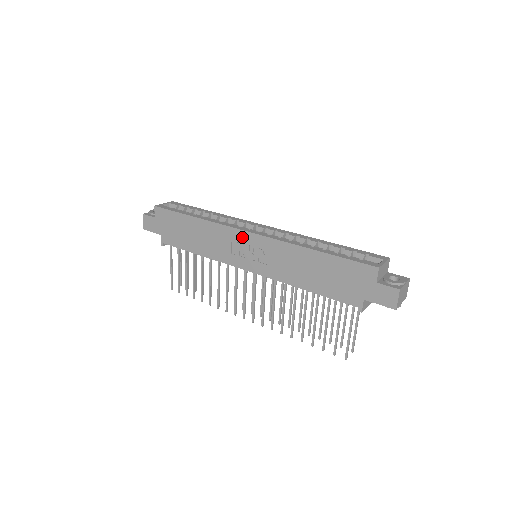
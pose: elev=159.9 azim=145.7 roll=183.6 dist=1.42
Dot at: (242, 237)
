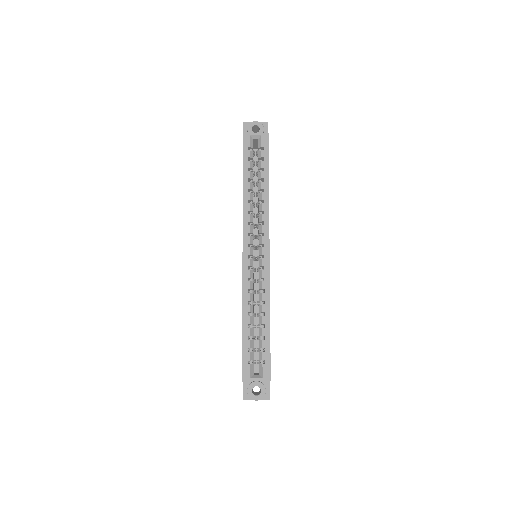
Dot at: occluded
